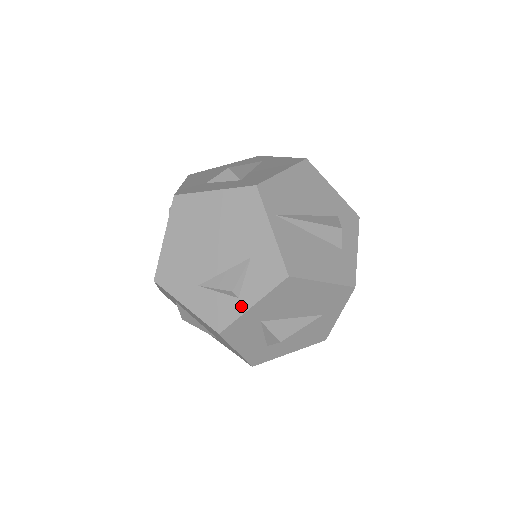
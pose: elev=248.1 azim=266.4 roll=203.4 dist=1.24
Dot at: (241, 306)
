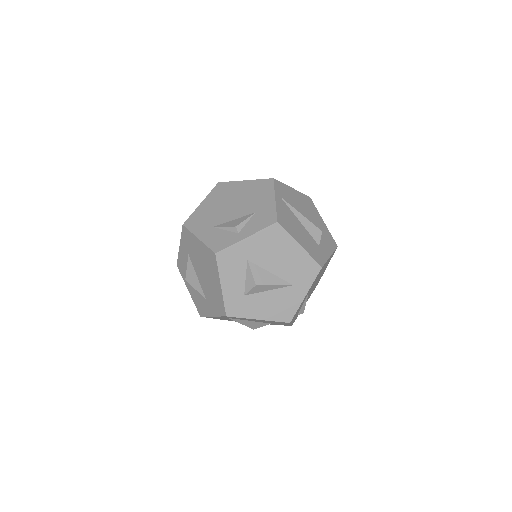
Dot at: (238, 238)
